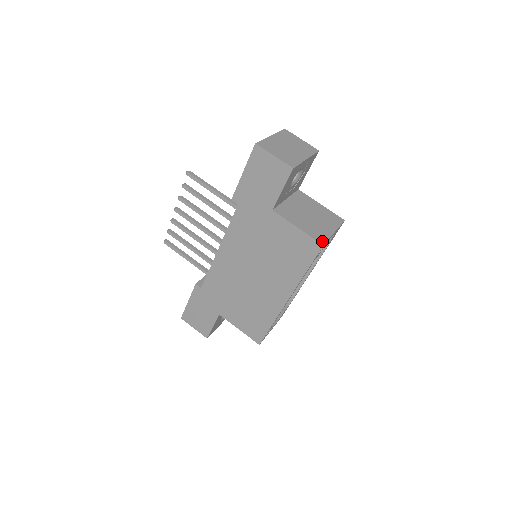
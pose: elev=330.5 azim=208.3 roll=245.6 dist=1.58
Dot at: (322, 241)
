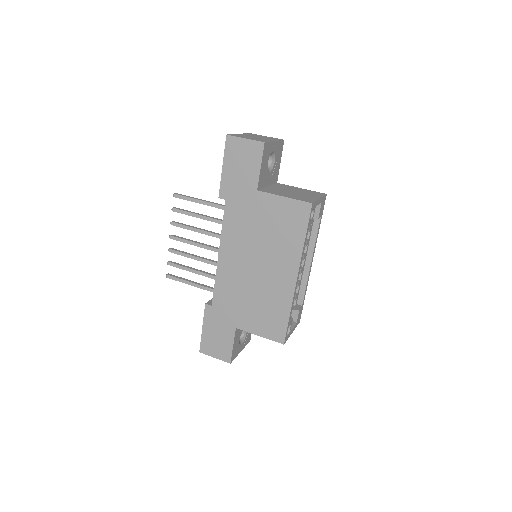
Dot at: (310, 202)
